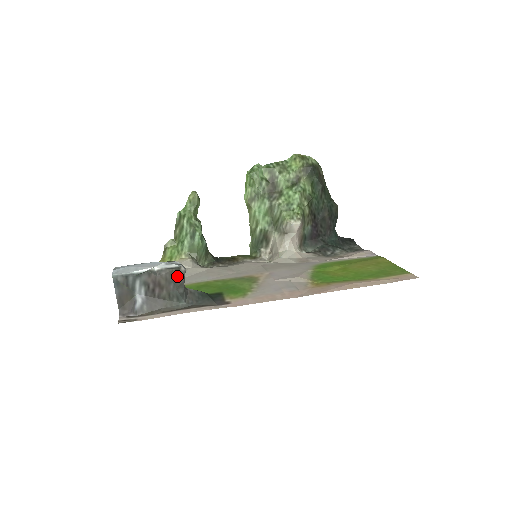
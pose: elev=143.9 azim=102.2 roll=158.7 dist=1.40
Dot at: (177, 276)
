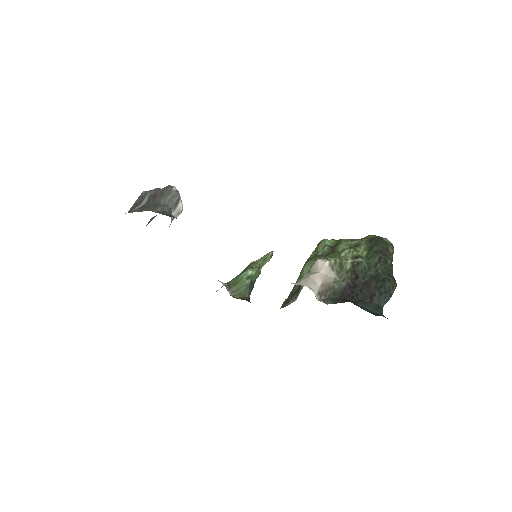
Dot at: (167, 191)
